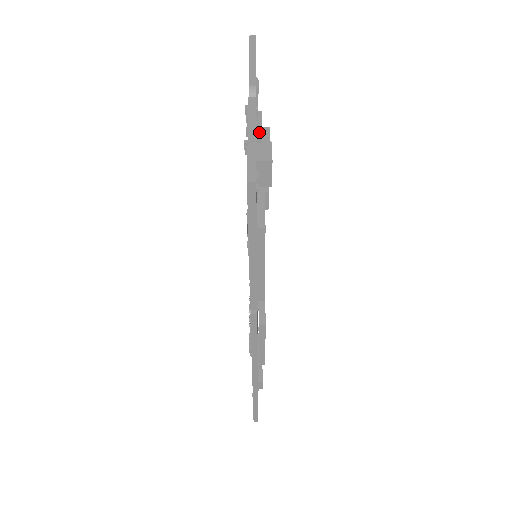
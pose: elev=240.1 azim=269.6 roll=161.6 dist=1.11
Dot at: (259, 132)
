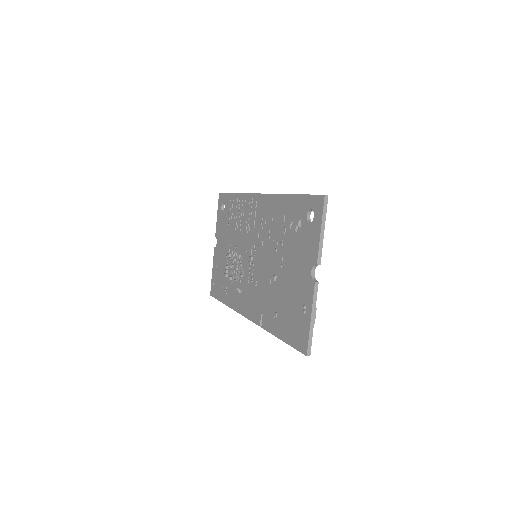
Dot at: occluded
